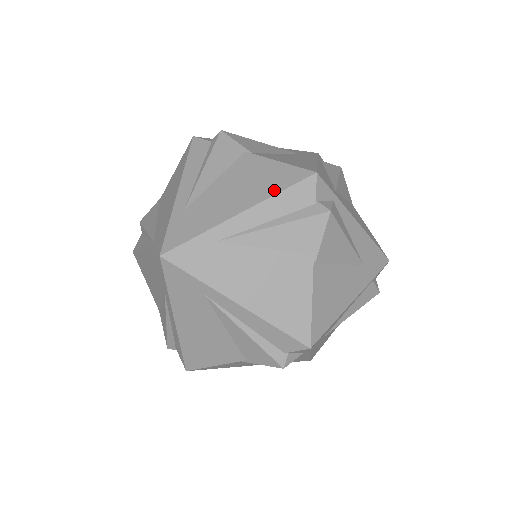
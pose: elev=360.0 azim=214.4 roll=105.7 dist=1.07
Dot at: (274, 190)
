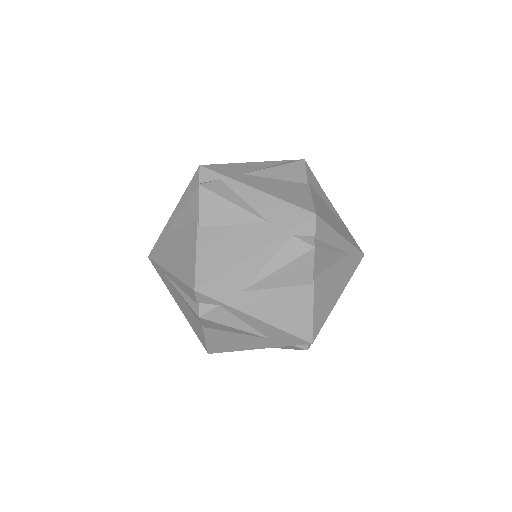
Dot at: occluded
